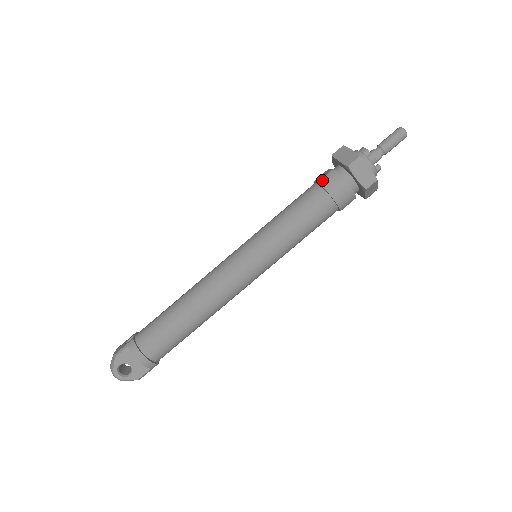
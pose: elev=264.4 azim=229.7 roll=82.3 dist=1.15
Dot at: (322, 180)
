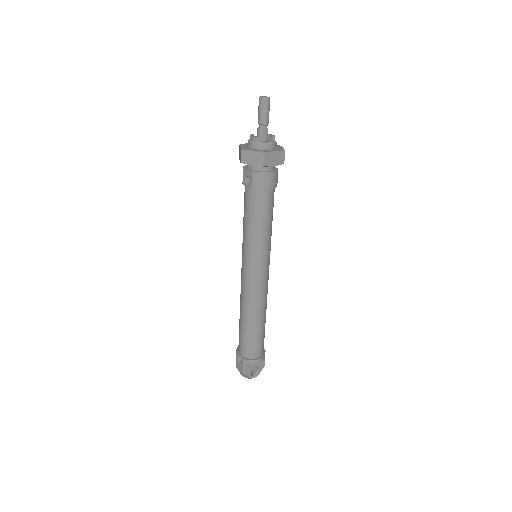
Dot at: (253, 185)
